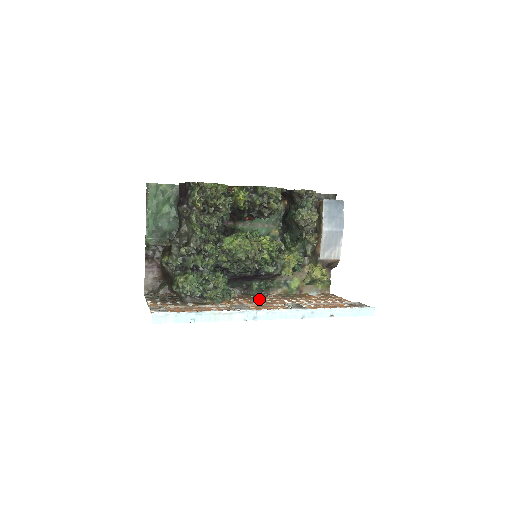
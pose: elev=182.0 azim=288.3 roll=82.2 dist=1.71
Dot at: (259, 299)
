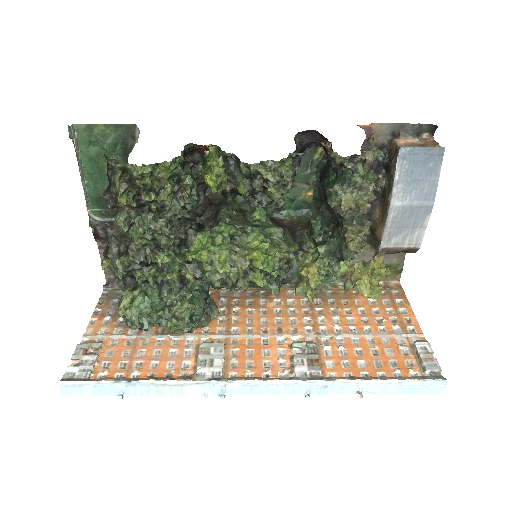
Dot at: (267, 307)
